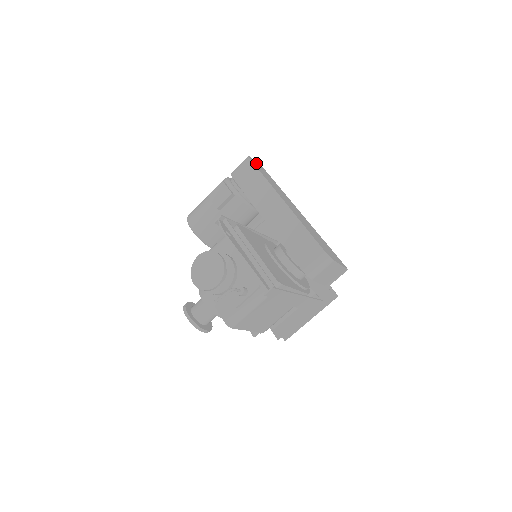
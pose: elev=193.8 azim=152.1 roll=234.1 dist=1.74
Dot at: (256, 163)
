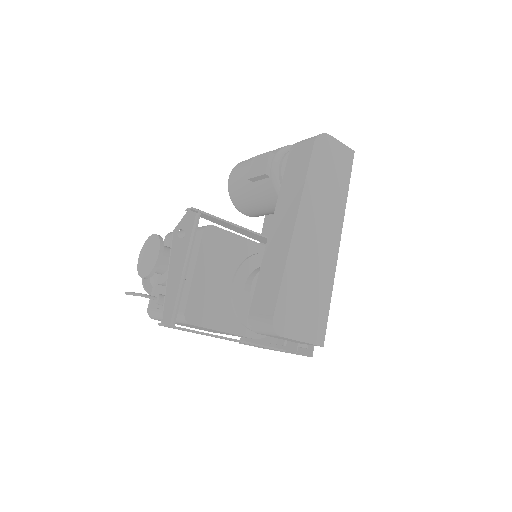
Dot at: (332, 146)
